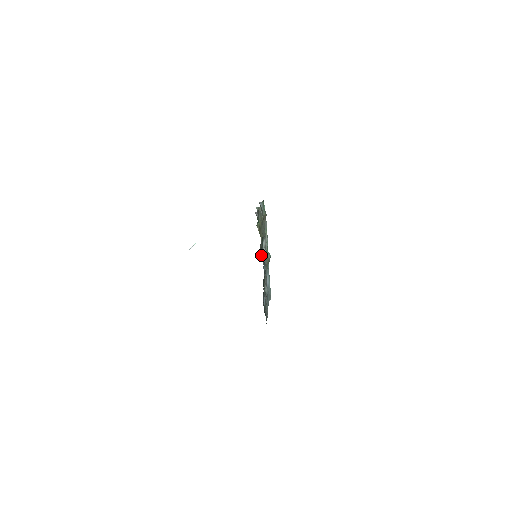
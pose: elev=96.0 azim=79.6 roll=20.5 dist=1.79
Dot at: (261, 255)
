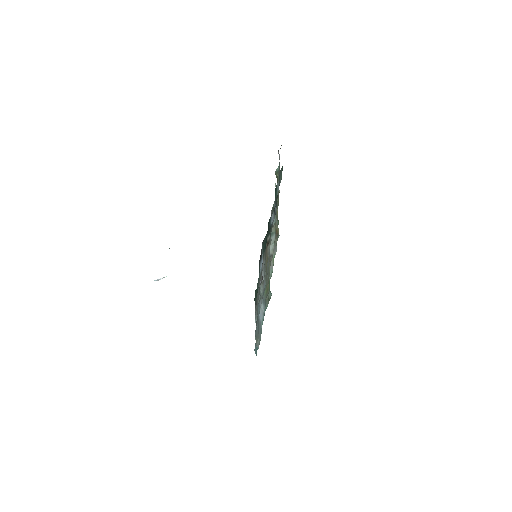
Dot at: occluded
